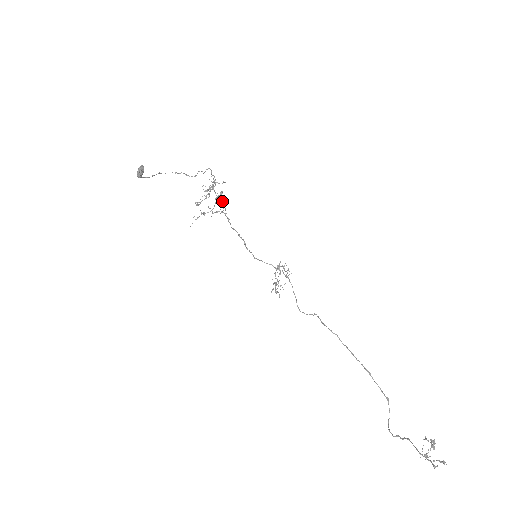
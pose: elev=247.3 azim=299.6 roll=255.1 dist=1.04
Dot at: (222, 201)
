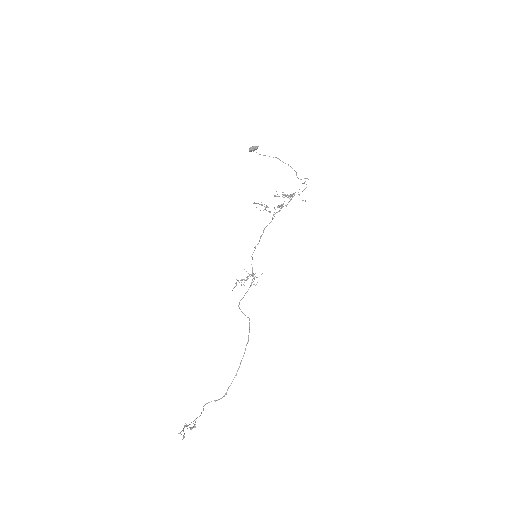
Dot at: occluded
